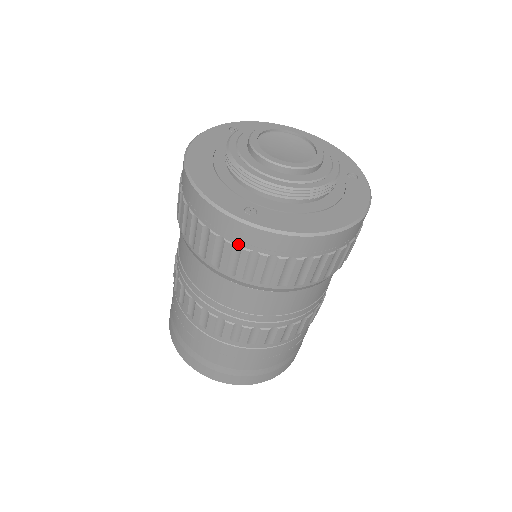
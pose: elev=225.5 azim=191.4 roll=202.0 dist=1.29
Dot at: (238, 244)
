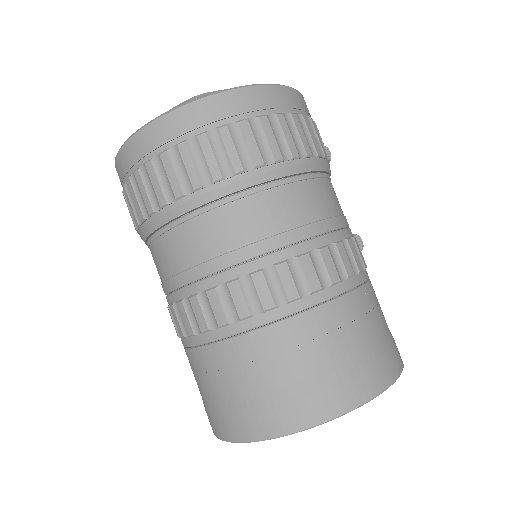
Dot at: occluded
